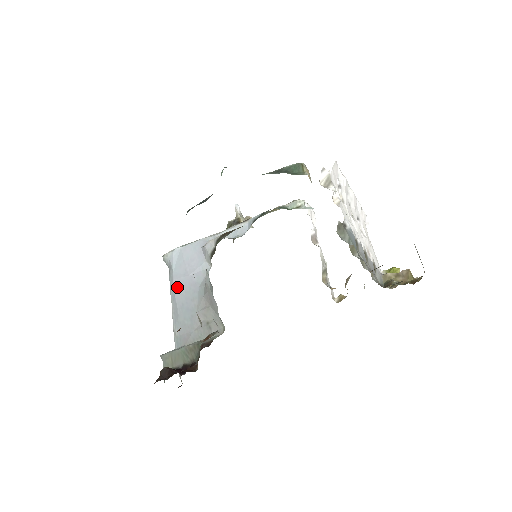
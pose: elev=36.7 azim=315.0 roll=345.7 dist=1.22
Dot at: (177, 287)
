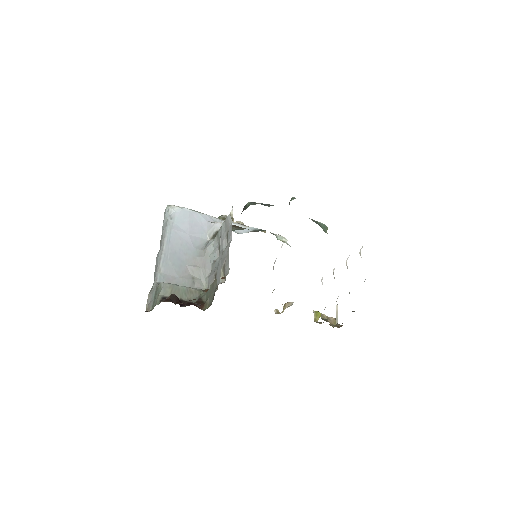
Dot at: (175, 237)
